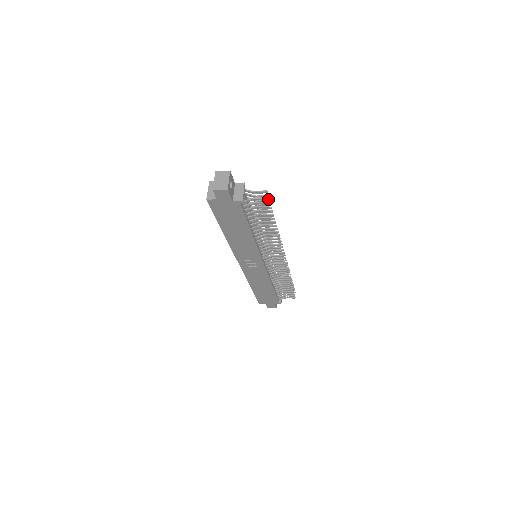
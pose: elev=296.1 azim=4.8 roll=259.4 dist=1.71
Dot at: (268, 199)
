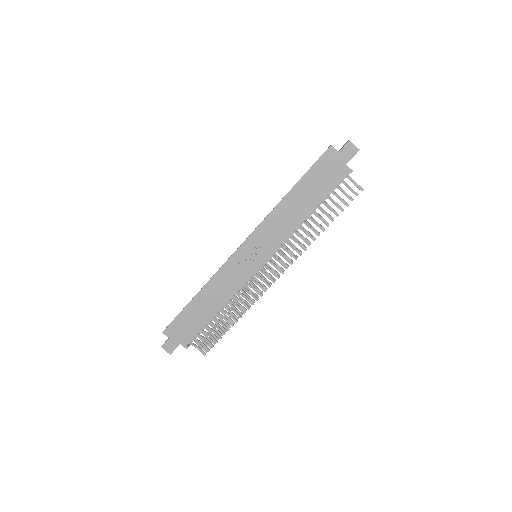
Dot at: occluded
